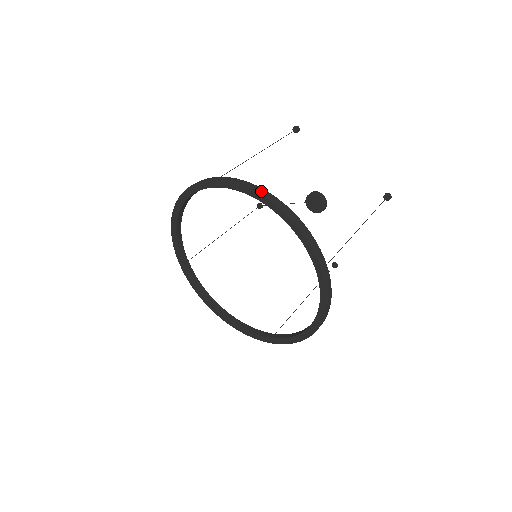
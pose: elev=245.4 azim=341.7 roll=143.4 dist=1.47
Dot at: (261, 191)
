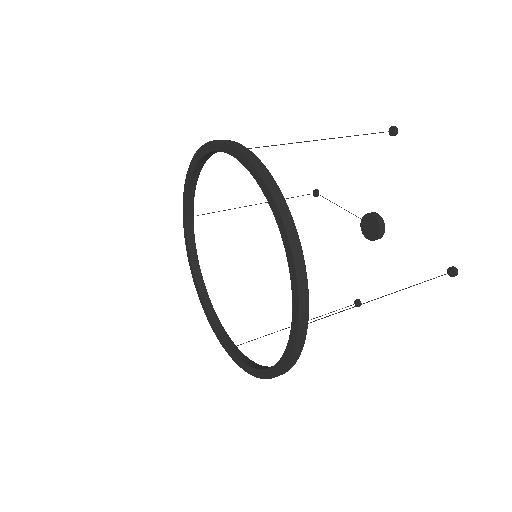
Dot at: (277, 195)
